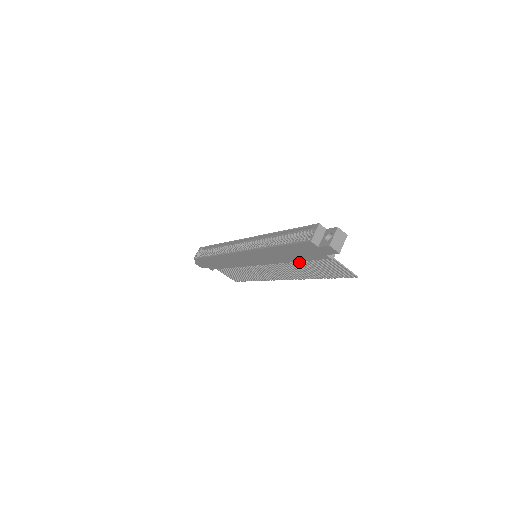
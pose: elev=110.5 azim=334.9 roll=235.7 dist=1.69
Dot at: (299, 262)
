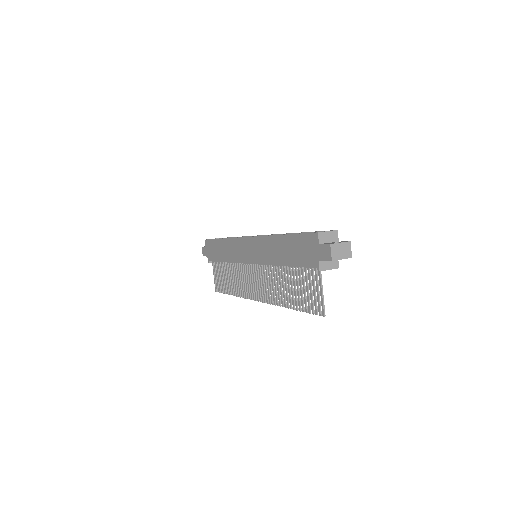
Dot at: (287, 272)
